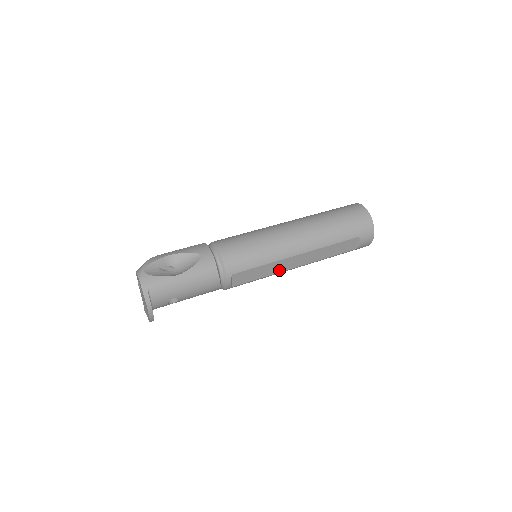
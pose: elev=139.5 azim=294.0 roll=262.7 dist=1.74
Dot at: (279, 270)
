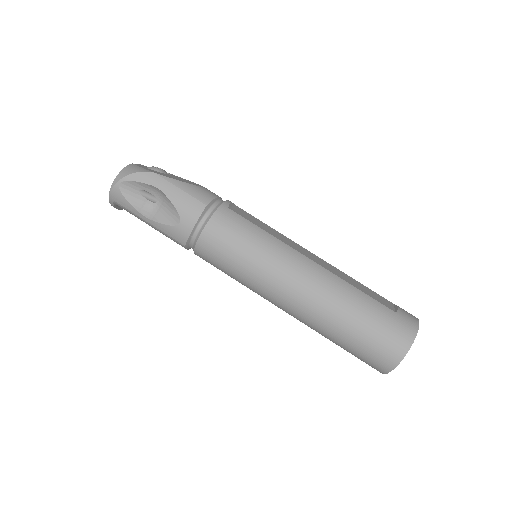
Dot at: occluded
